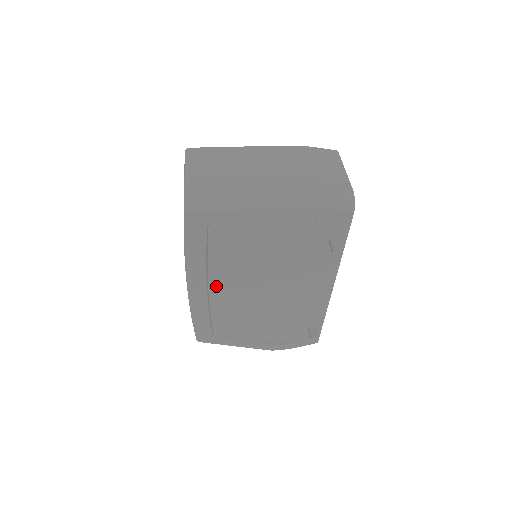
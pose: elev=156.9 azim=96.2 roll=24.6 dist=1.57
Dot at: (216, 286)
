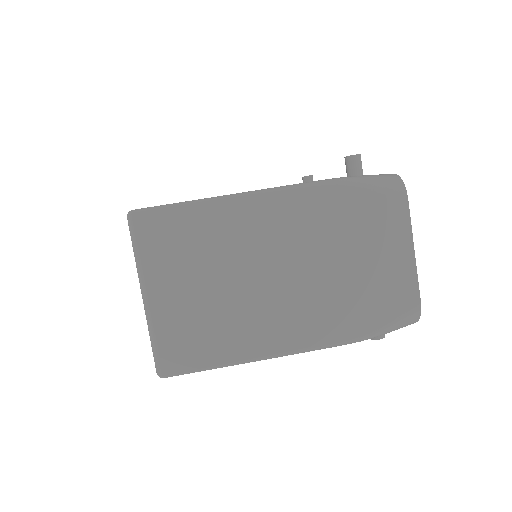
Dot at: occluded
